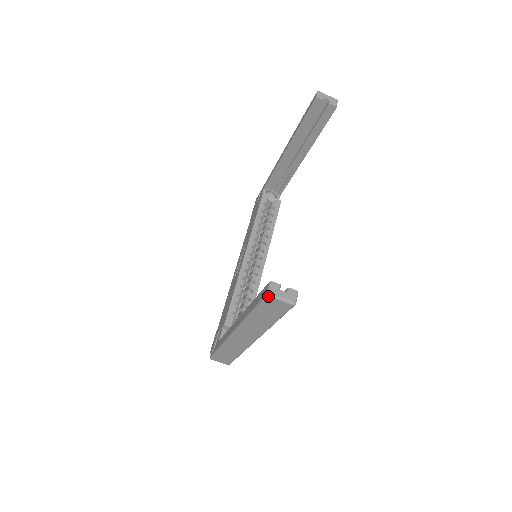
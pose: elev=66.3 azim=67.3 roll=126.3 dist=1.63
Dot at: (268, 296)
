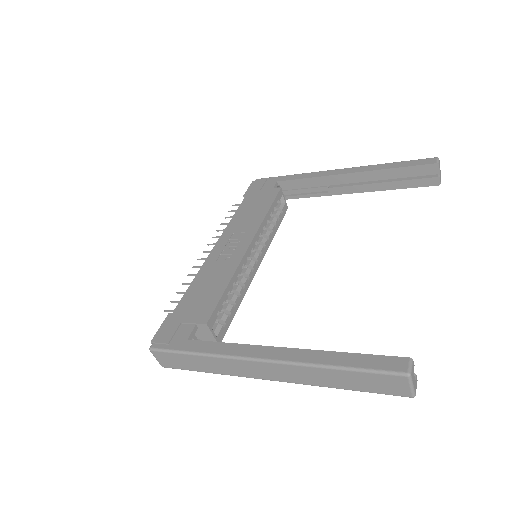
Dot at: (407, 376)
